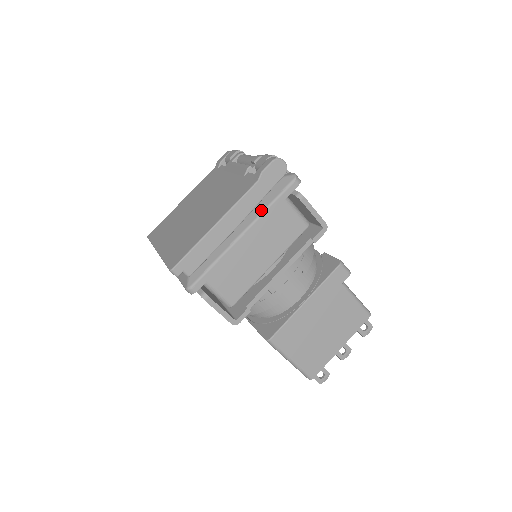
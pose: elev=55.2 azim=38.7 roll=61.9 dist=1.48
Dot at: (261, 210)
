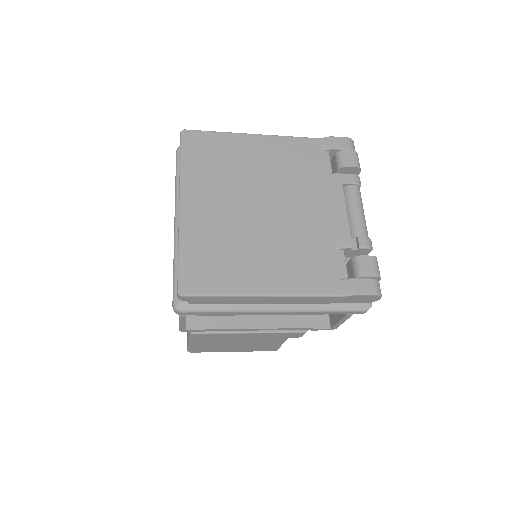
Dot at: (312, 307)
